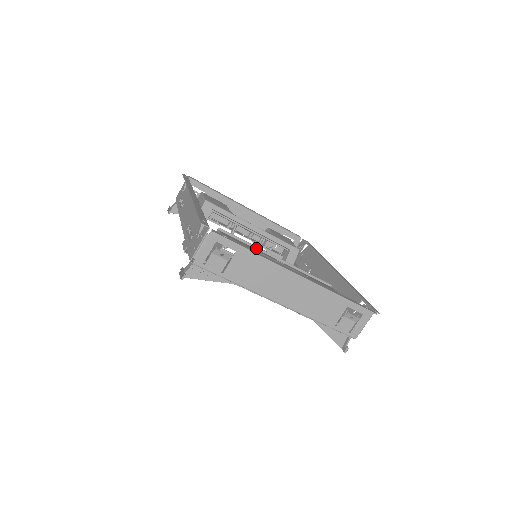
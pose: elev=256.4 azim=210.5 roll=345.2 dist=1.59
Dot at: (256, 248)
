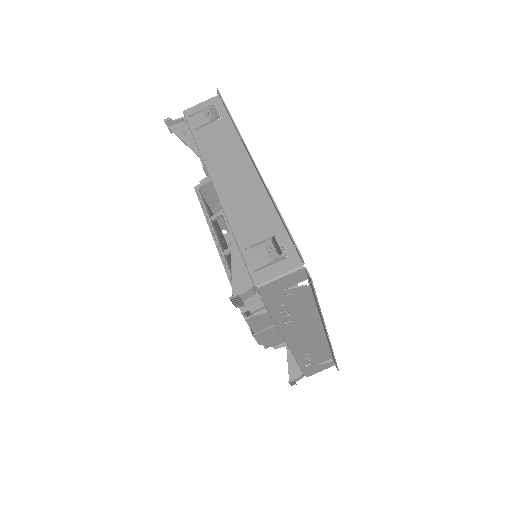
Dot at: occluded
